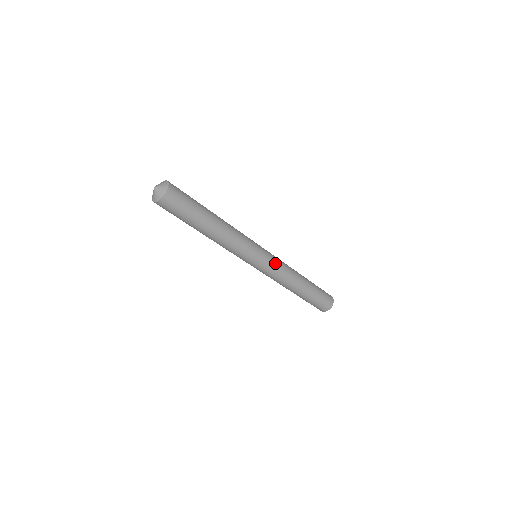
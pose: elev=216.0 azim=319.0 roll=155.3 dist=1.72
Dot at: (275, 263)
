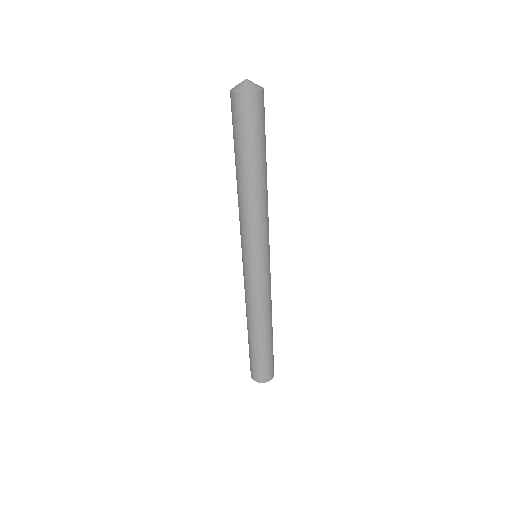
Dot at: occluded
